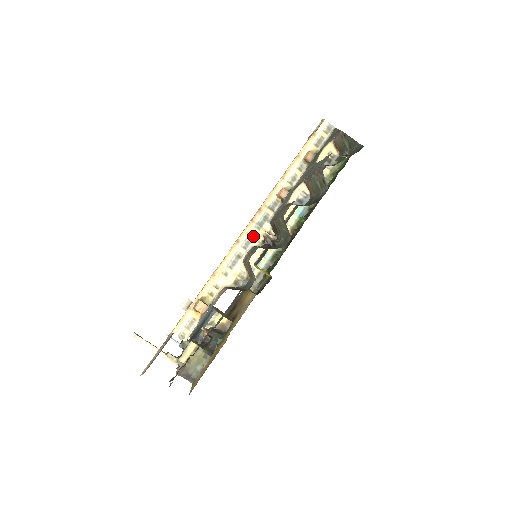
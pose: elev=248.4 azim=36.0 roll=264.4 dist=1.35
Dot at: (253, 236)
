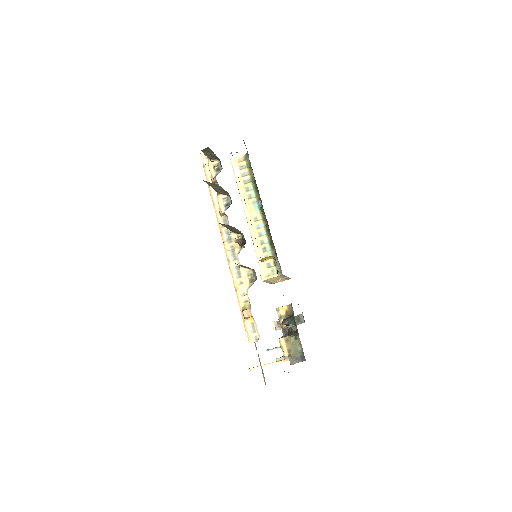
Dot at: (233, 249)
